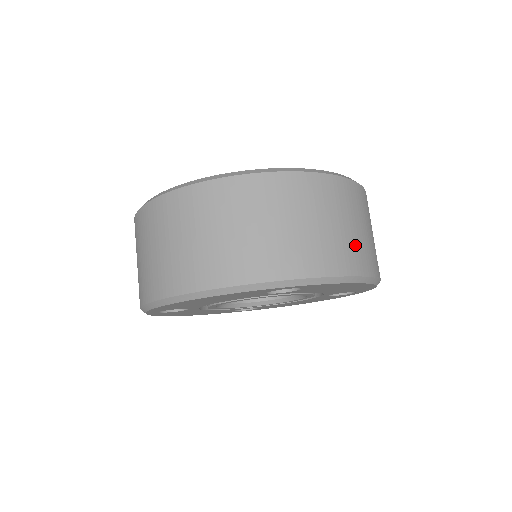
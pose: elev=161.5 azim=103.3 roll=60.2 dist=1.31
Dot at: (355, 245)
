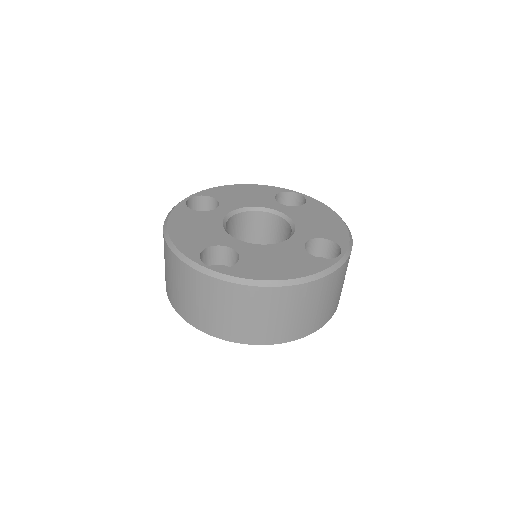
Dot at: (258, 328)
